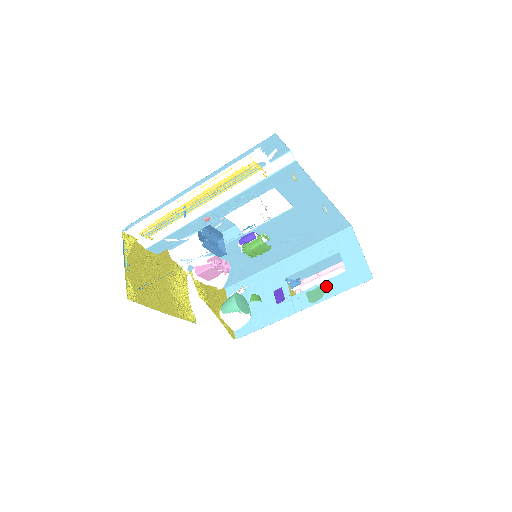
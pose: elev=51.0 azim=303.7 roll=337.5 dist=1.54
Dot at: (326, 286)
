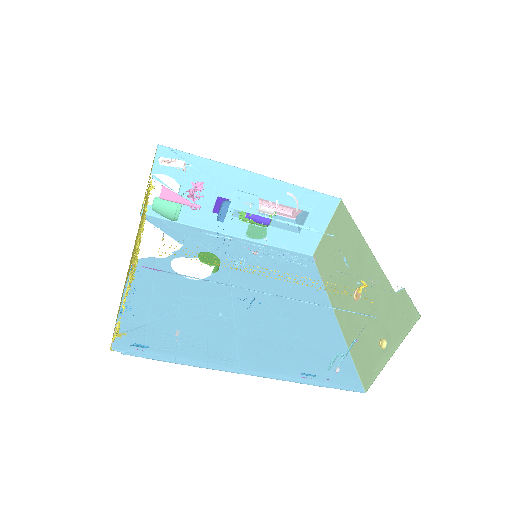
Dot at: (272, 233)
